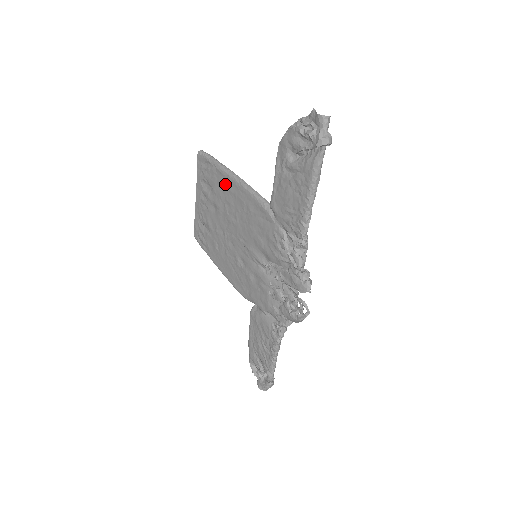
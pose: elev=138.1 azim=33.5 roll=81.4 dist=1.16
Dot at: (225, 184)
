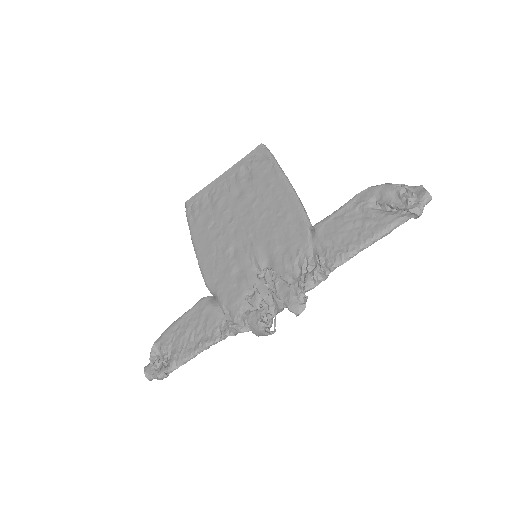
Dot at: (273, 183)
